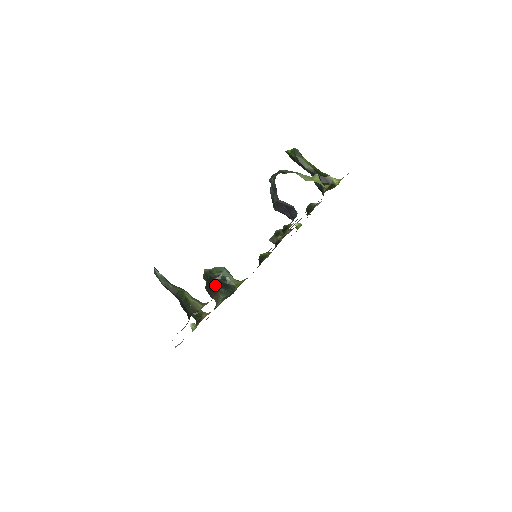
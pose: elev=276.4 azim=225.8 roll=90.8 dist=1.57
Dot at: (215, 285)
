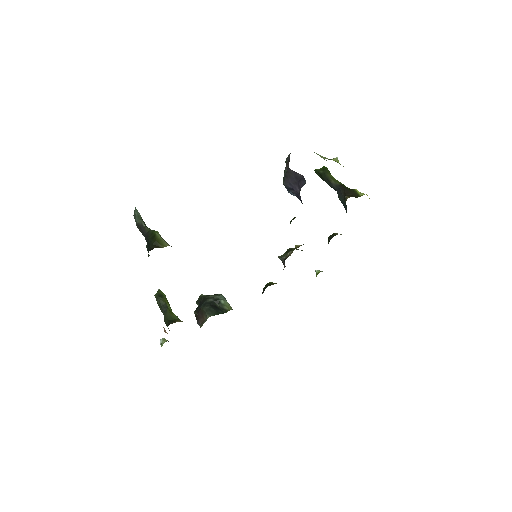
Dot at: (205, 304)
